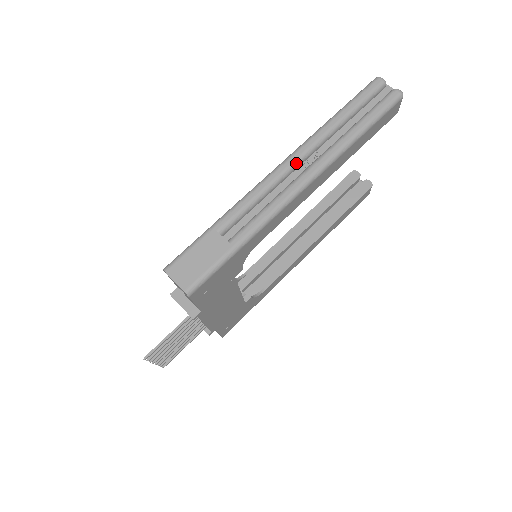
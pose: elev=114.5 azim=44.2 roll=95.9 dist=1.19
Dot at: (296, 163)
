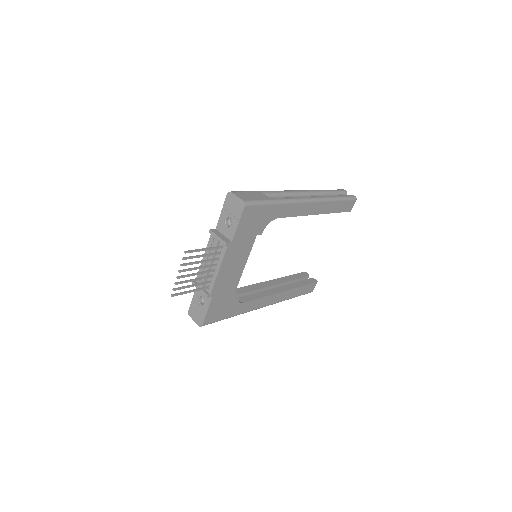
Dot at: (305, 193)
